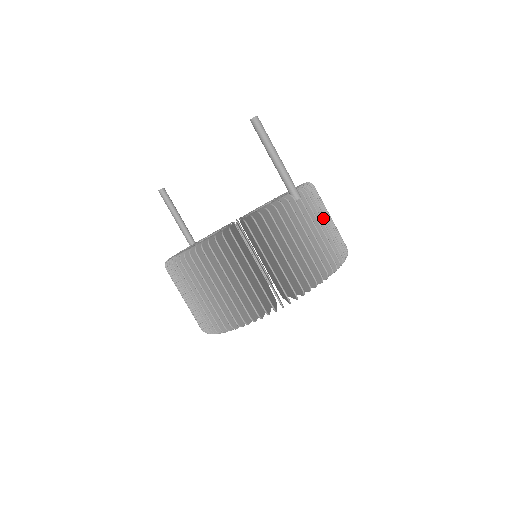
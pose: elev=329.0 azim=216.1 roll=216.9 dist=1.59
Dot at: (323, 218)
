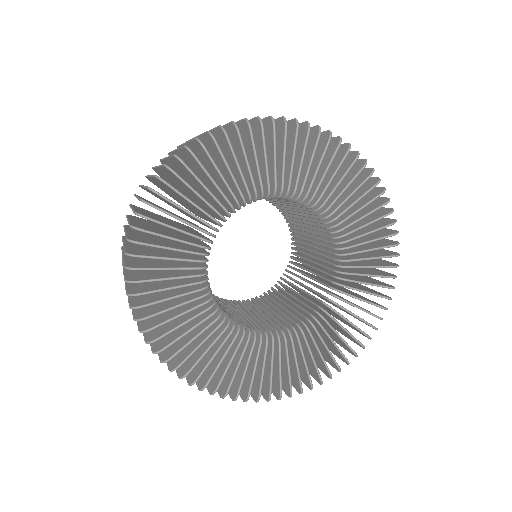
Dot at: occluded
